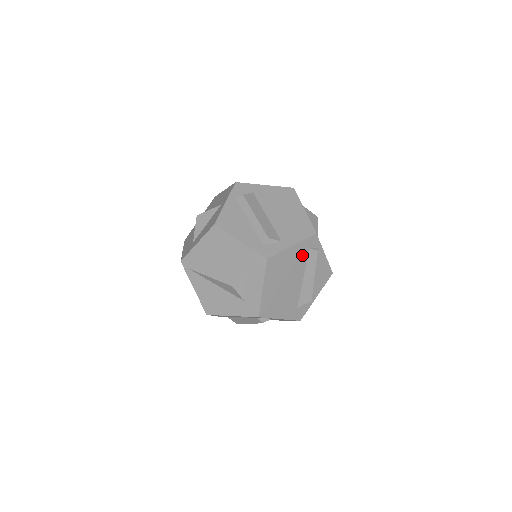
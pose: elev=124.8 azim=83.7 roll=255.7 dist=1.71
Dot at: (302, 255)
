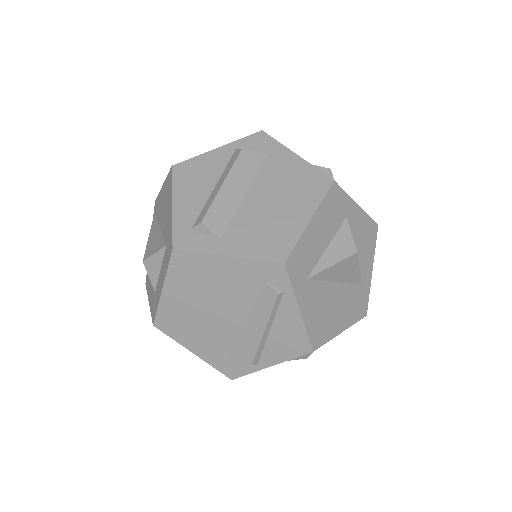
Dot at: (247, 283)
